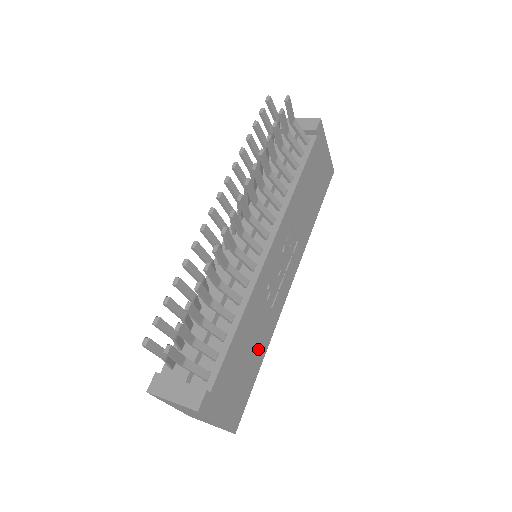
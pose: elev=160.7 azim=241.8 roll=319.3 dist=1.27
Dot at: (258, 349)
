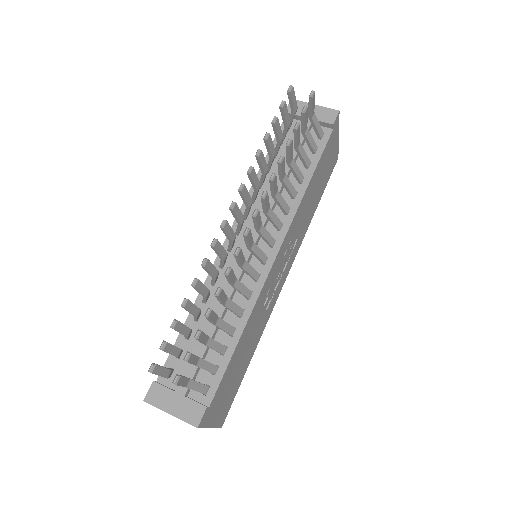
Dot at: (250, 350)
